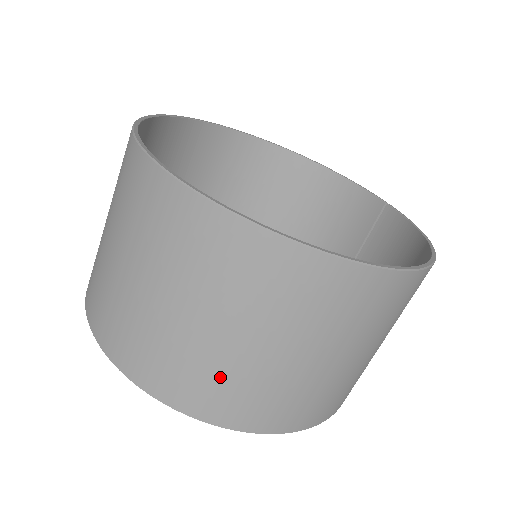
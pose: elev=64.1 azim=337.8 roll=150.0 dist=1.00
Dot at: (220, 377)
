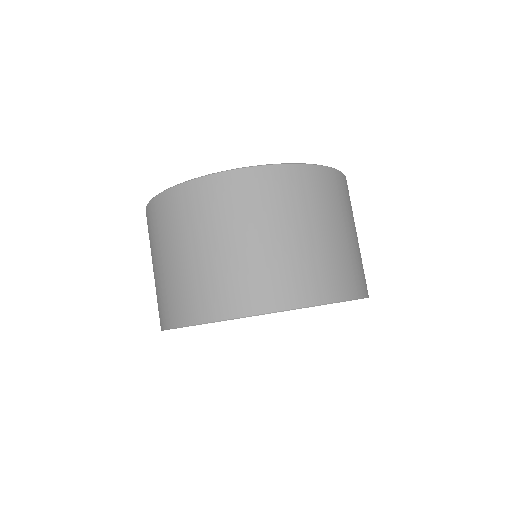
Dot at: (195, 283)
